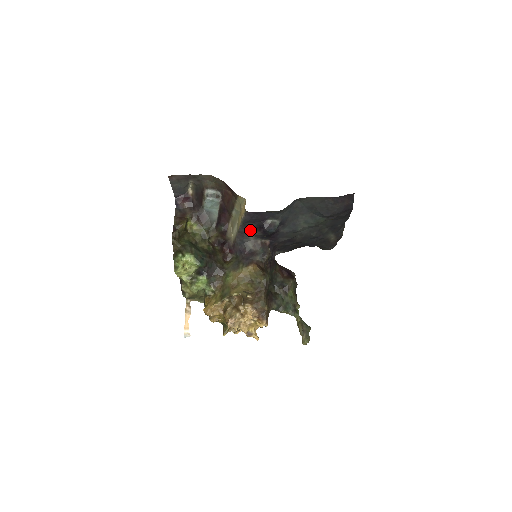
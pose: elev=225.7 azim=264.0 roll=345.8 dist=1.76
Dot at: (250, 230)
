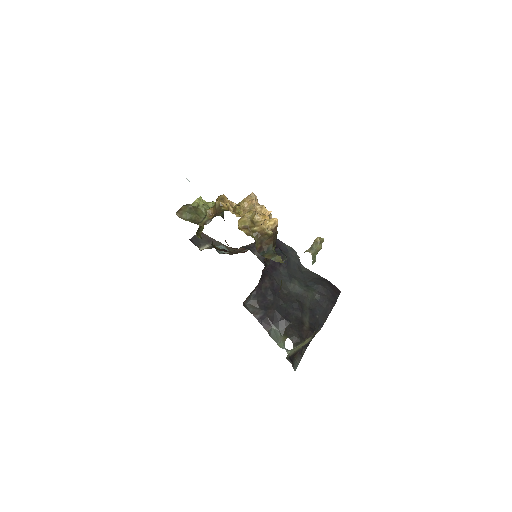
Dot at: occluded
